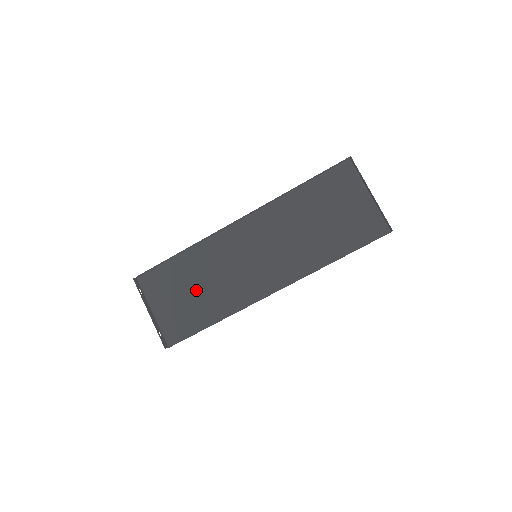
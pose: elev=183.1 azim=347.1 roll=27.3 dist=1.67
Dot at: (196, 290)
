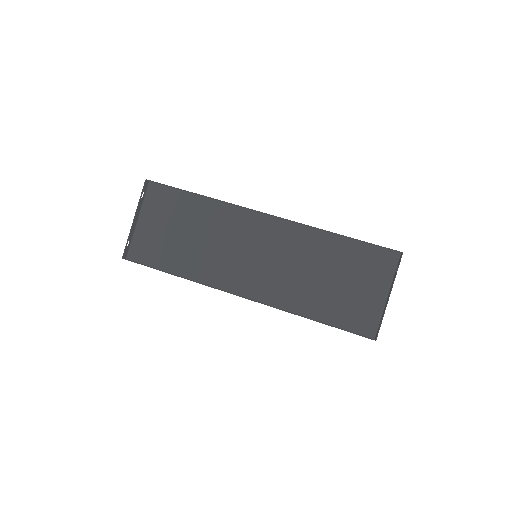
Dot at: (186, 236)
